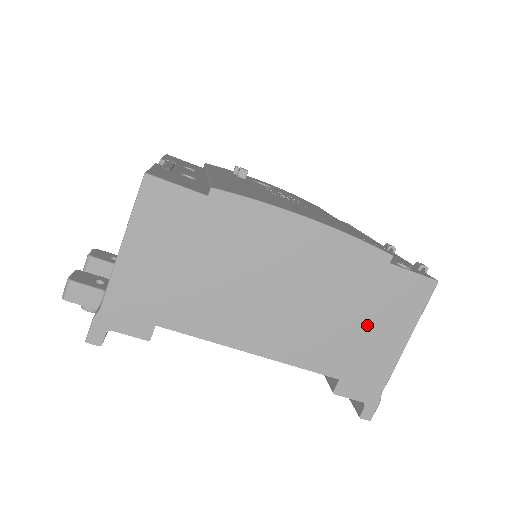
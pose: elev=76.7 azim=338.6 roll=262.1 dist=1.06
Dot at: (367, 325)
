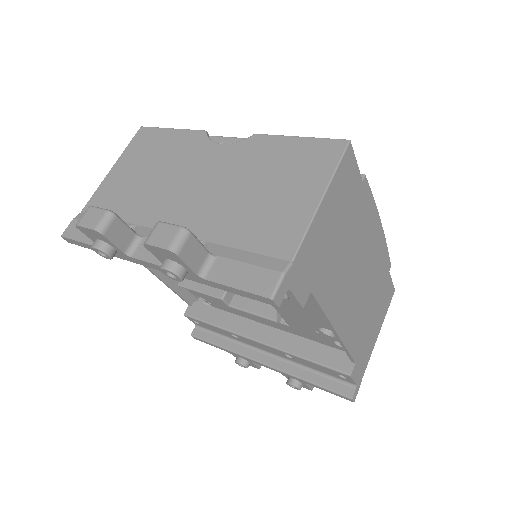
Dot at: (373, 317)
